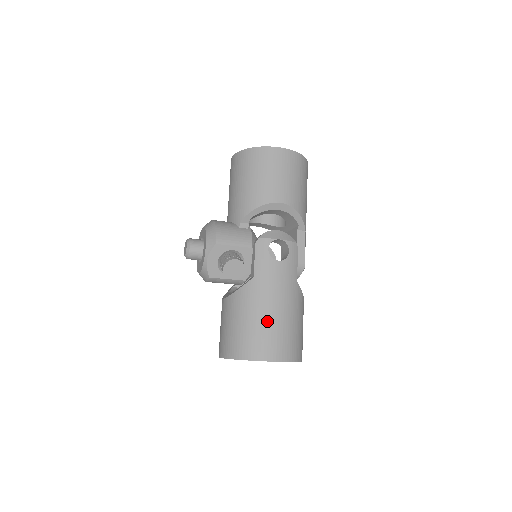
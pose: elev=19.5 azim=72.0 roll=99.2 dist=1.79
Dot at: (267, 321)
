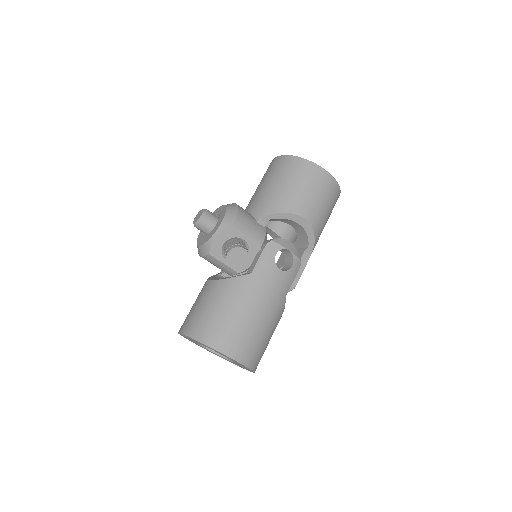
Dot at: (245, 319)
